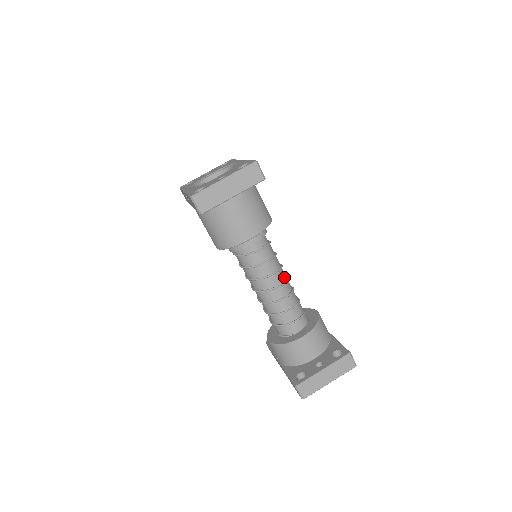
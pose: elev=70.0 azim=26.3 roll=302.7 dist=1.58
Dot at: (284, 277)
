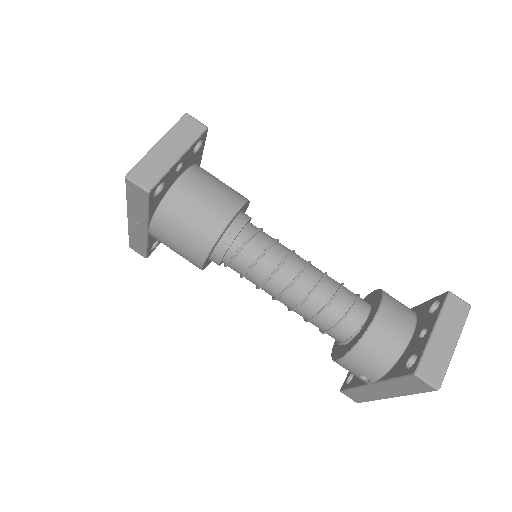
Dot at: (304, 260)
